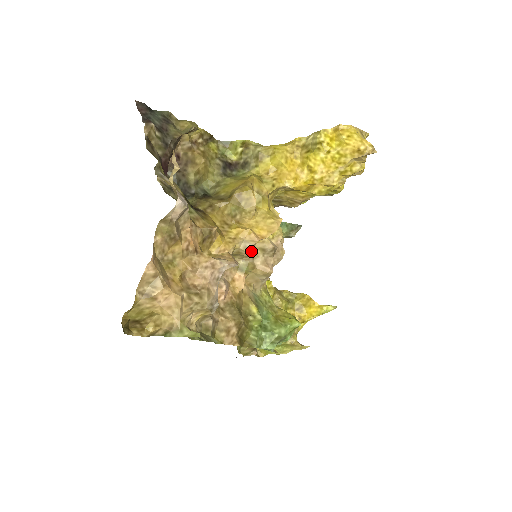
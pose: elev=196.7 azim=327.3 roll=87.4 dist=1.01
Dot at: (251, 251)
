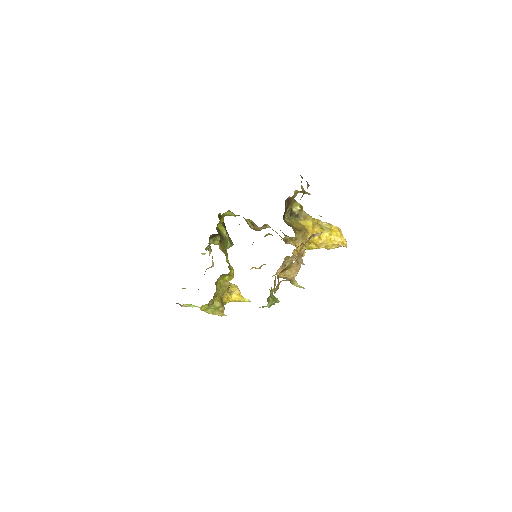
Dot at: occluded
